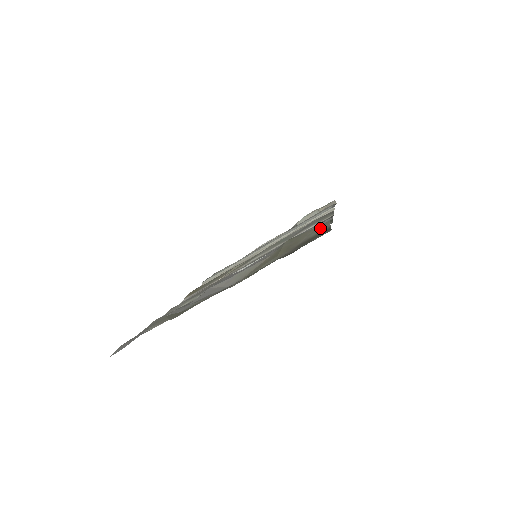
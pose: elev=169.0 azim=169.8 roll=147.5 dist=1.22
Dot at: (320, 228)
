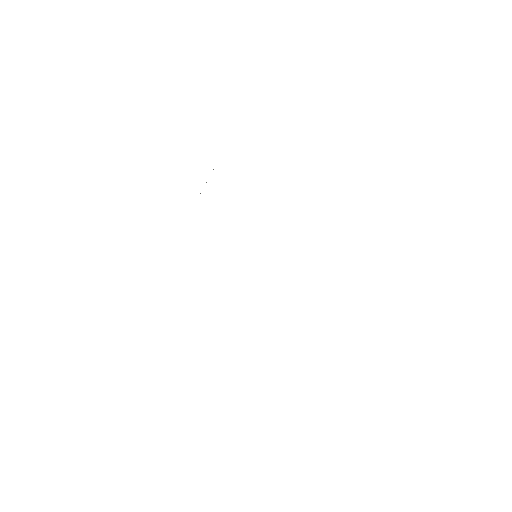
Dot at: occluded
